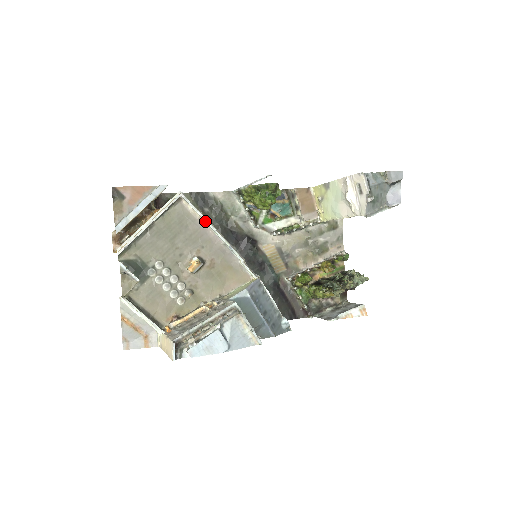
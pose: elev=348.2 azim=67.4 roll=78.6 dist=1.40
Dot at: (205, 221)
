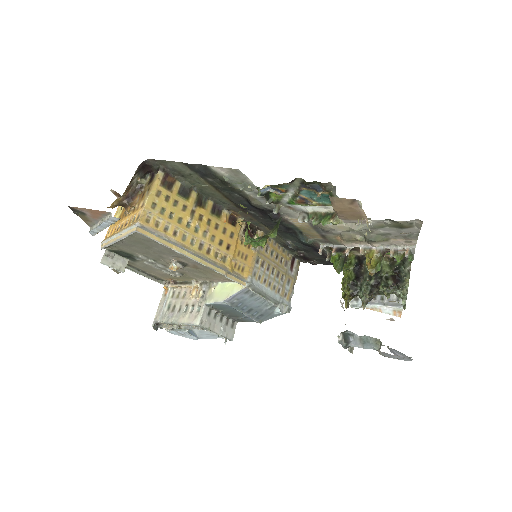
Dot at: occluded
